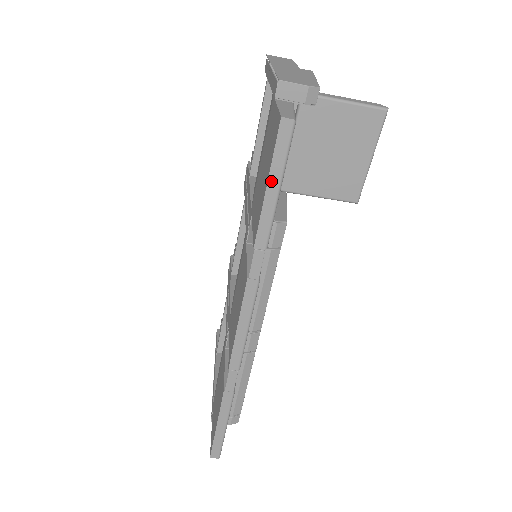
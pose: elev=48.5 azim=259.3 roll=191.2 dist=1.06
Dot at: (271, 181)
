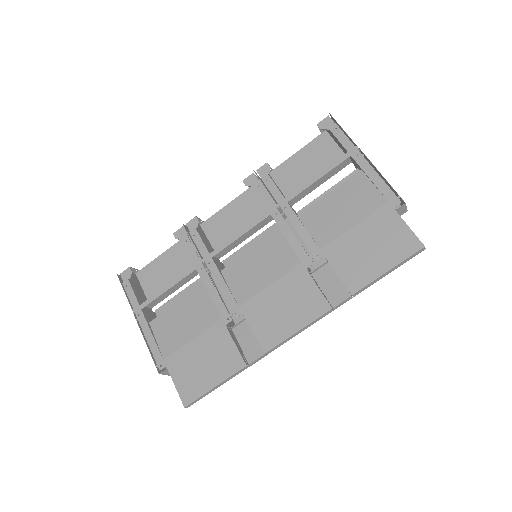
Dot at: (392, 269)
